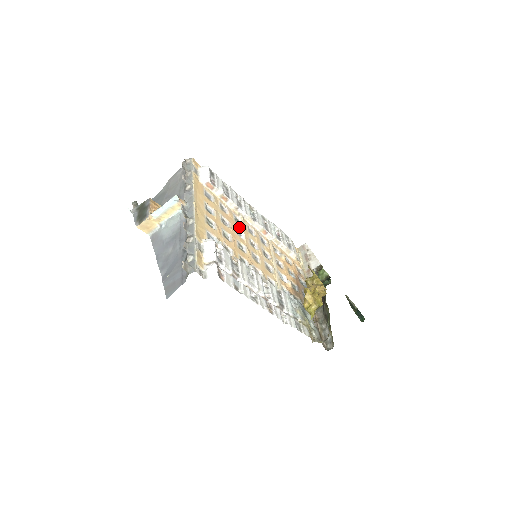
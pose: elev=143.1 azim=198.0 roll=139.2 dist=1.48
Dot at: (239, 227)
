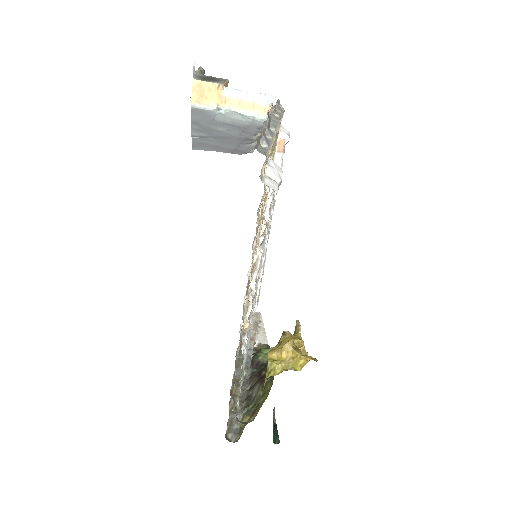
Dot at: occluded
